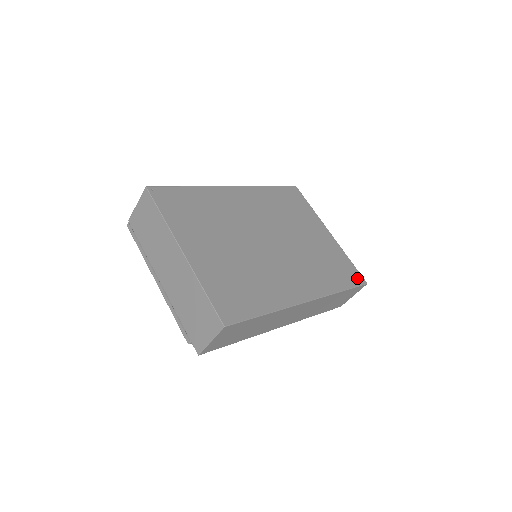
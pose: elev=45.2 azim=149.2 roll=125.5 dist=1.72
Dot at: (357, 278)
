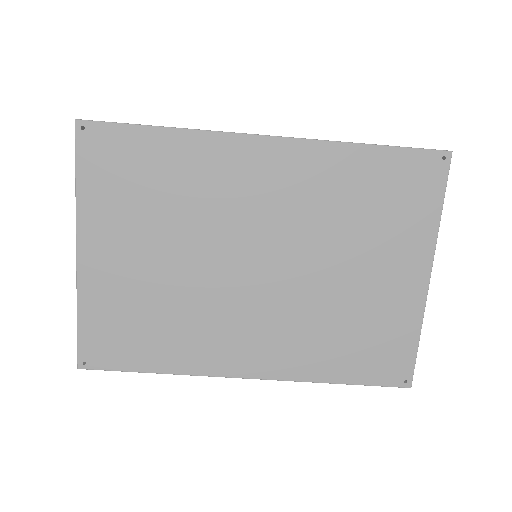
Dot at: (396, 373)
